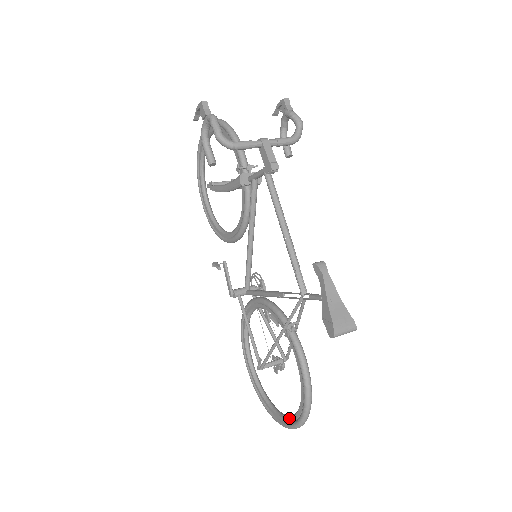
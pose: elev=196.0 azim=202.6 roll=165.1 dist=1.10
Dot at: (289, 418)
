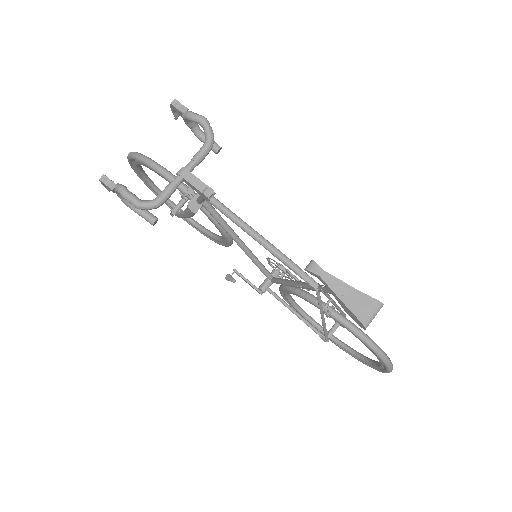
Dot at: (377, 367)
